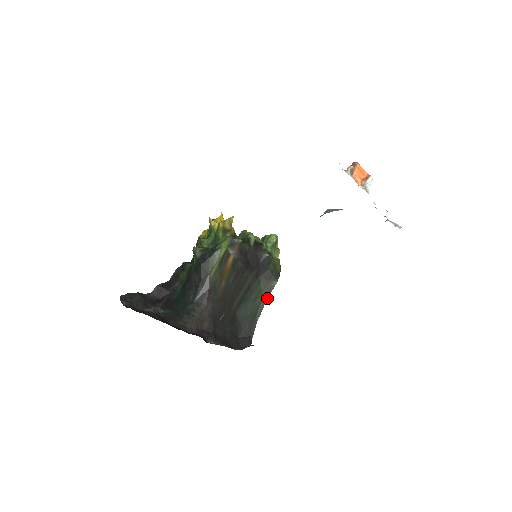
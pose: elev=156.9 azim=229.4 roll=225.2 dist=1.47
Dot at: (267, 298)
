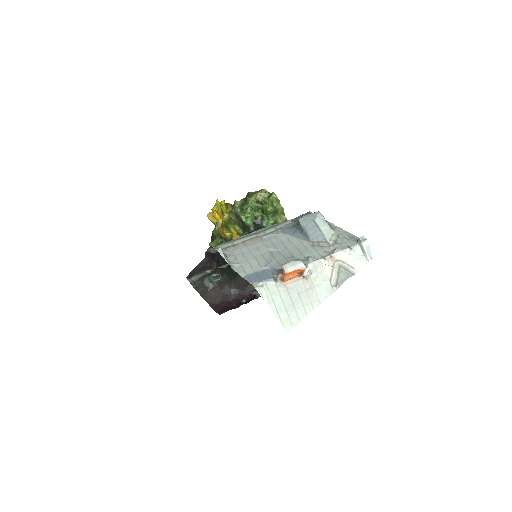
Dot at: occluded
